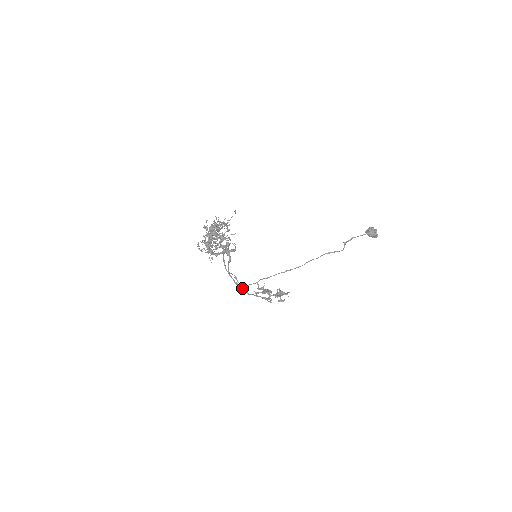
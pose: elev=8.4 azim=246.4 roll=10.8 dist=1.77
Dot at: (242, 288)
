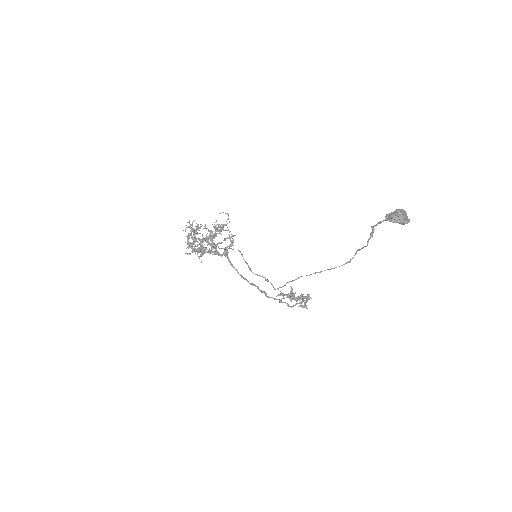
Dot at: (259, 290)
